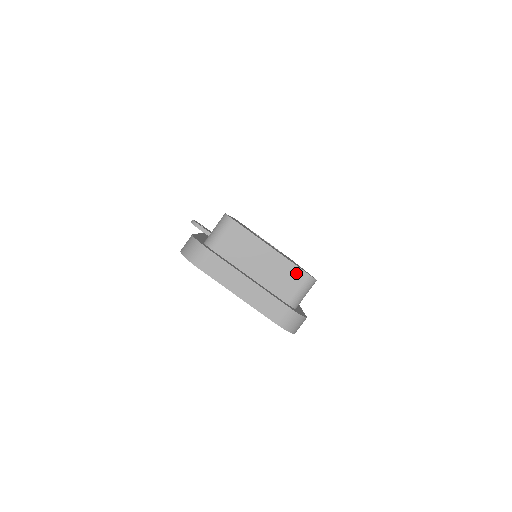
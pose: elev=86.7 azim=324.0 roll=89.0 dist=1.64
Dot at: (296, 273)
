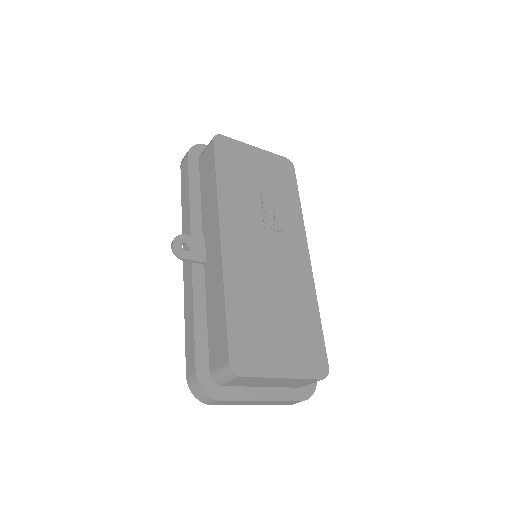
Dot at: (309, 381)
